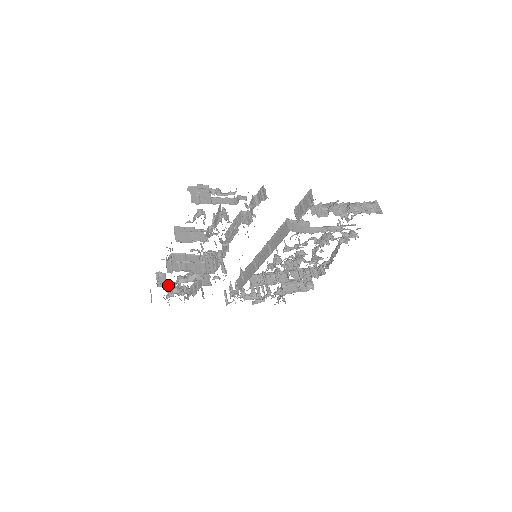
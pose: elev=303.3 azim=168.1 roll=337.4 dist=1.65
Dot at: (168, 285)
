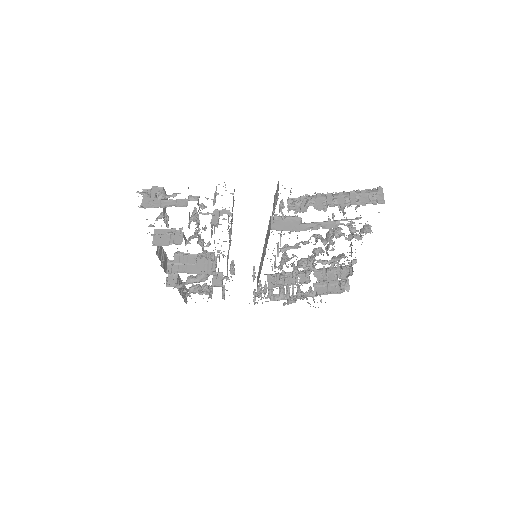
Dot at: (177, 285)
